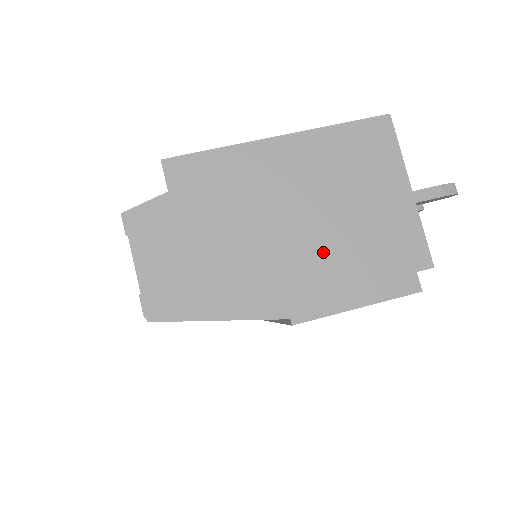
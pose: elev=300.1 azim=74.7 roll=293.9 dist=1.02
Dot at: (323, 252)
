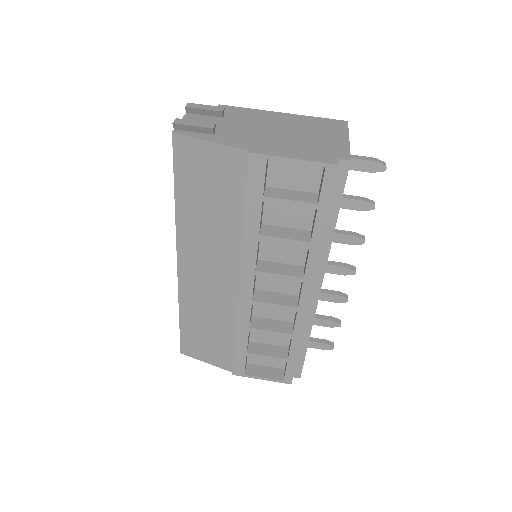
Dot at: (284, 141)
